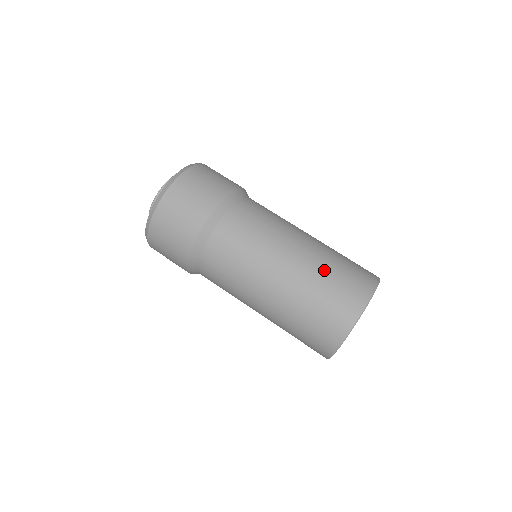
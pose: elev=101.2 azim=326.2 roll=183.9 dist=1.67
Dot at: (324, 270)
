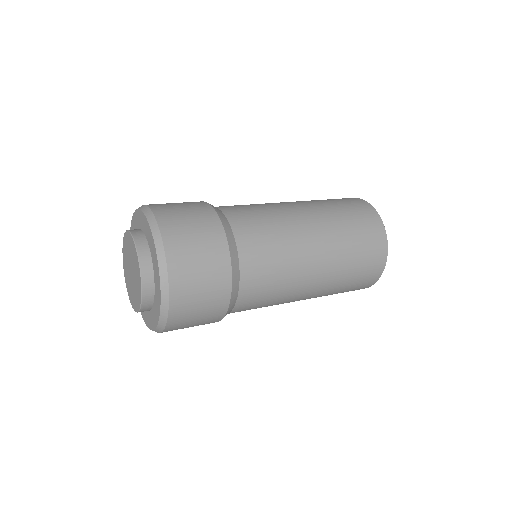
Dot at: (334, 211)
